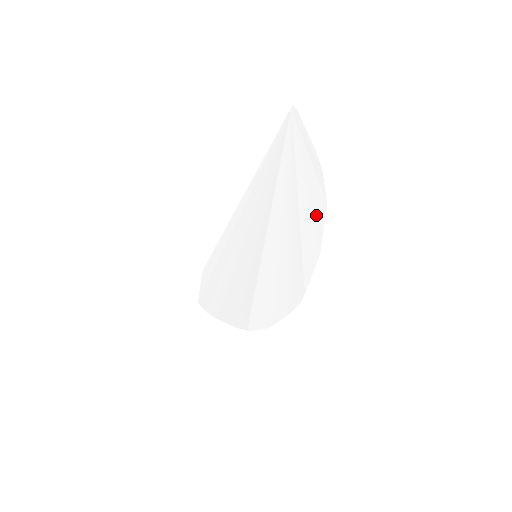
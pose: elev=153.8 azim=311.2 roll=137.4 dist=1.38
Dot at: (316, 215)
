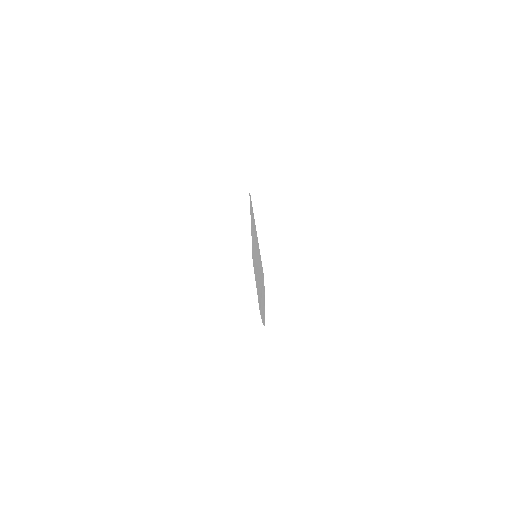
Dot at: (263, 316)
